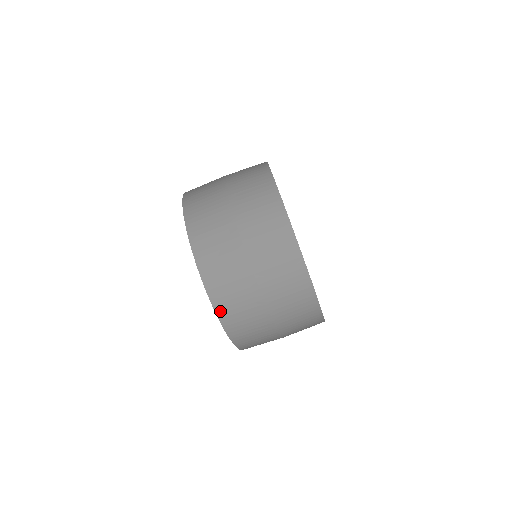
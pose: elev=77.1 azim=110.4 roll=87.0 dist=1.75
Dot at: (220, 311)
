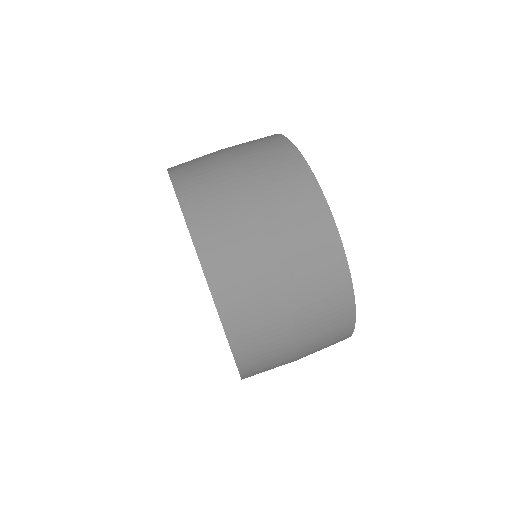
Dot at: (191, 215)
